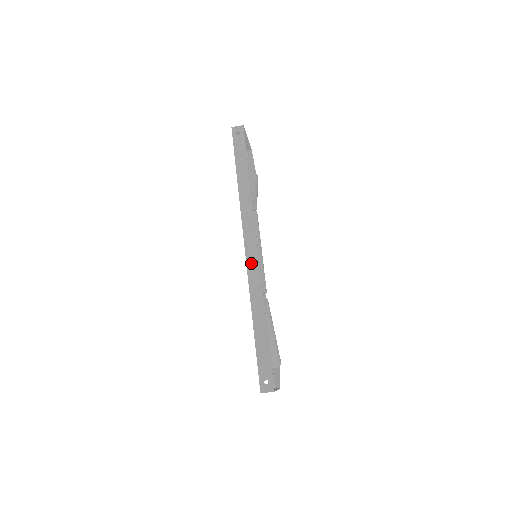
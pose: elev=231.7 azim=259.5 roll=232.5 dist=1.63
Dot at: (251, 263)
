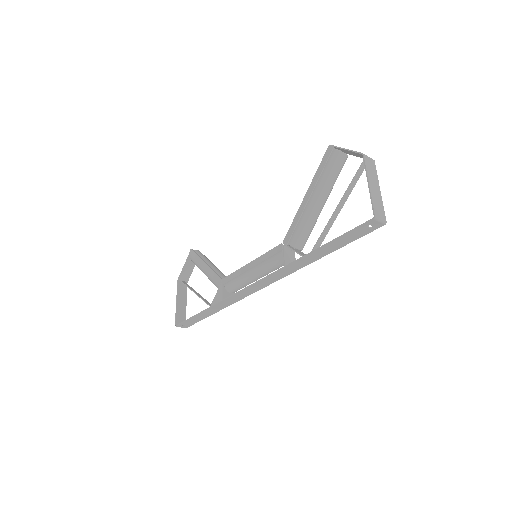
Dot at: (246, 292)
